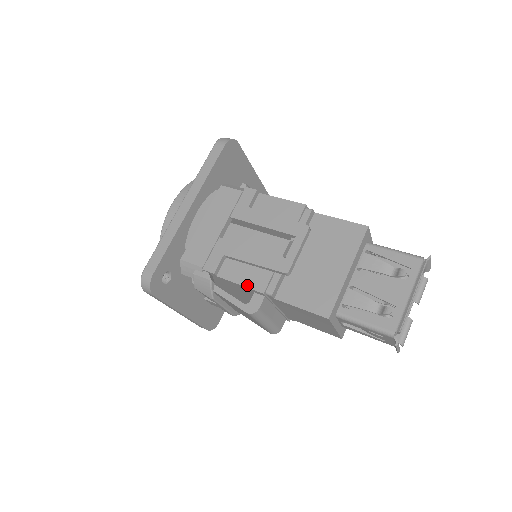
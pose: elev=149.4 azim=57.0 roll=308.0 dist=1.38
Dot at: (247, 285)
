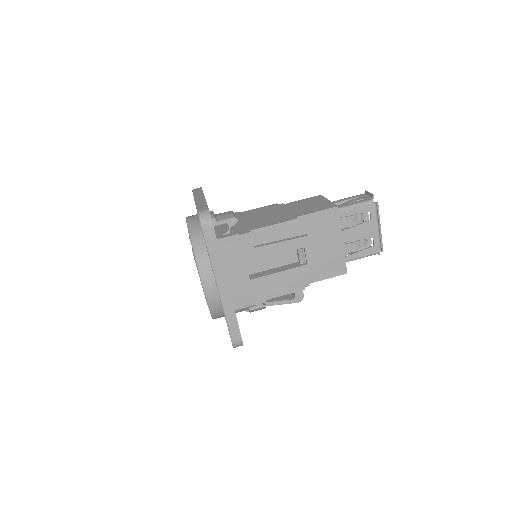
Dot at: (291, 292)
